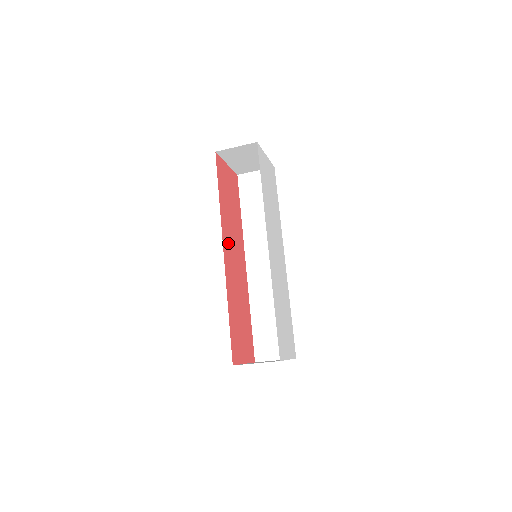
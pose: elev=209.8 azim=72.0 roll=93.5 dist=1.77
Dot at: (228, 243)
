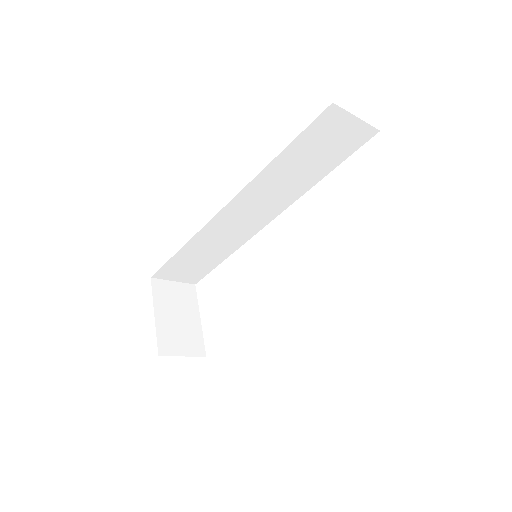
Dot at: occluded
